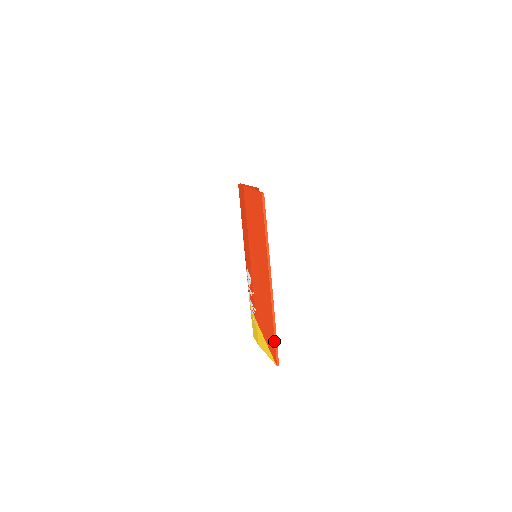
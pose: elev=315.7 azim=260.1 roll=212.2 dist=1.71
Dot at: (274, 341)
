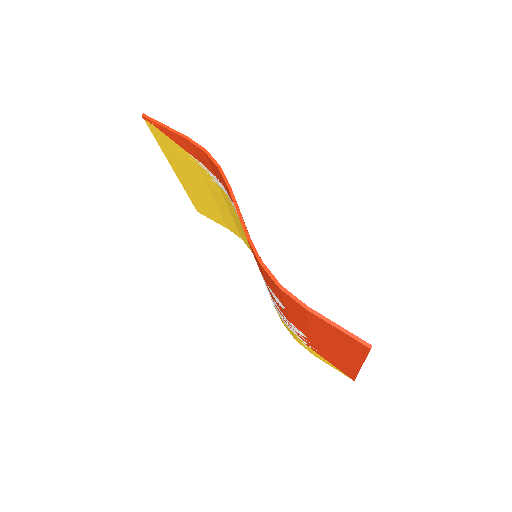
Dot at: (355, 377)
